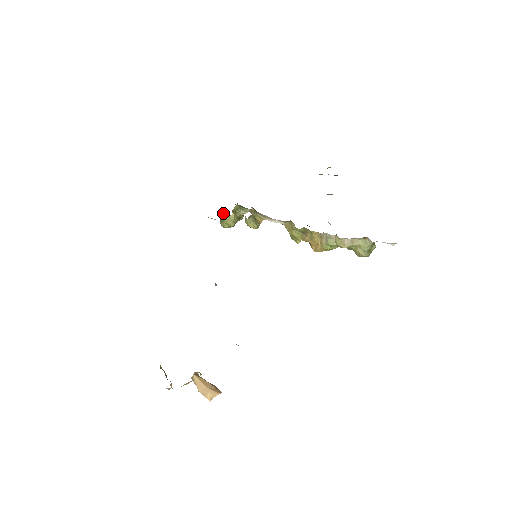
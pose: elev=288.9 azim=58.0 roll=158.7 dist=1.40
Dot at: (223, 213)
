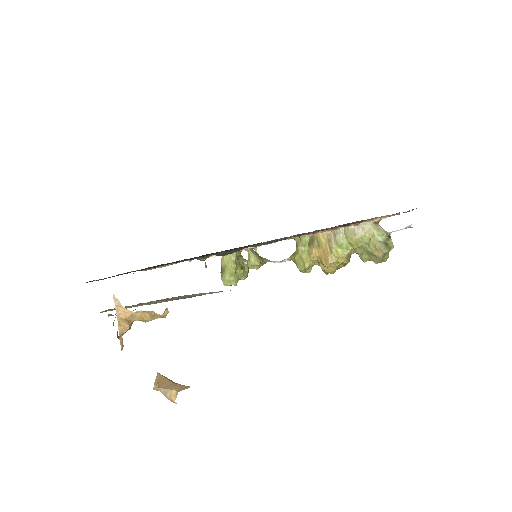
Dot at: (224, 256)
